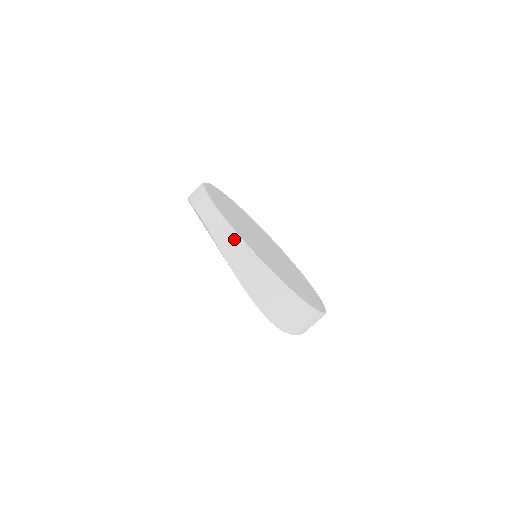
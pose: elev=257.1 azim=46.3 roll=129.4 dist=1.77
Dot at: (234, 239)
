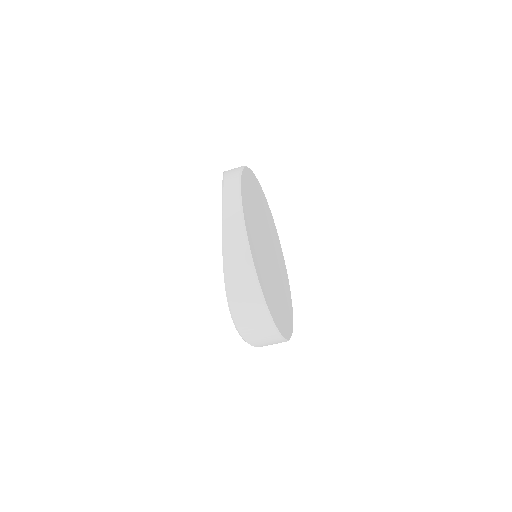
Dot at: (239, 228)
